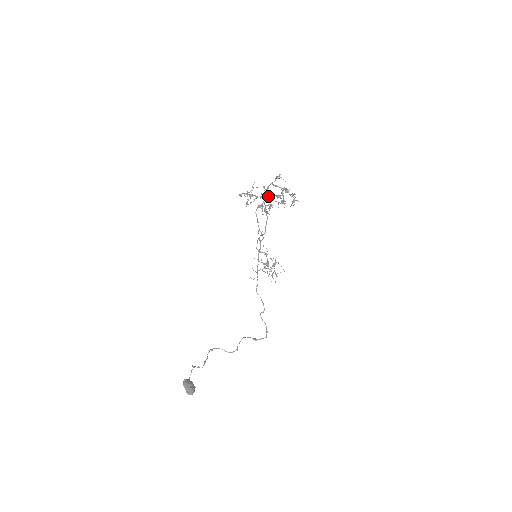
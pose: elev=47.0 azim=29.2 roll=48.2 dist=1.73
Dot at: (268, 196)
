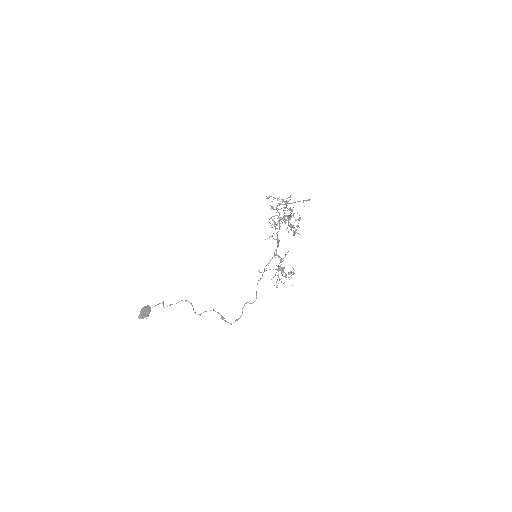
Dot at: (279, 213)
